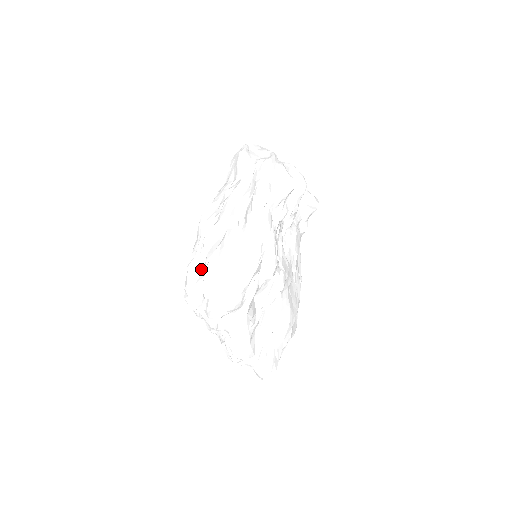
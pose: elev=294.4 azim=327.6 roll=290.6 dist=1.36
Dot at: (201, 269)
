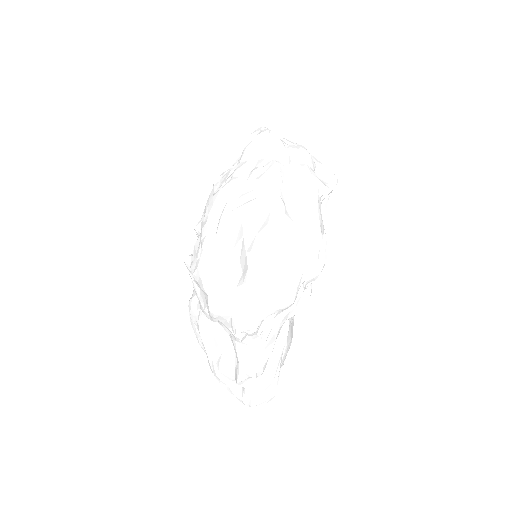
Dot at: (228, 254)
